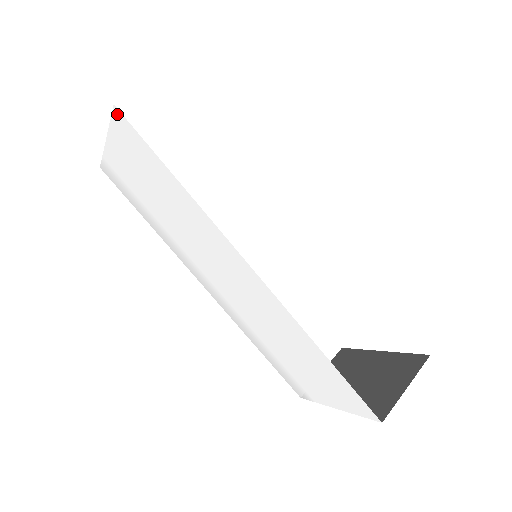
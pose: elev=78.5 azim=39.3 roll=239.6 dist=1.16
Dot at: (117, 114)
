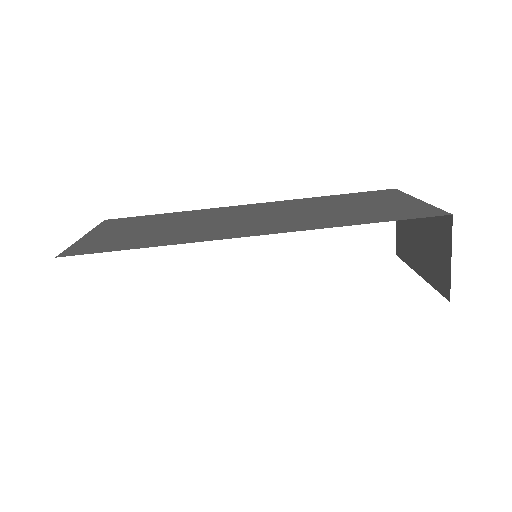
Dot at: occluded
